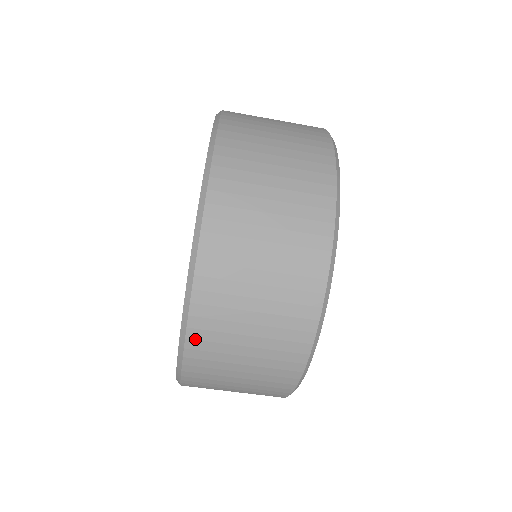
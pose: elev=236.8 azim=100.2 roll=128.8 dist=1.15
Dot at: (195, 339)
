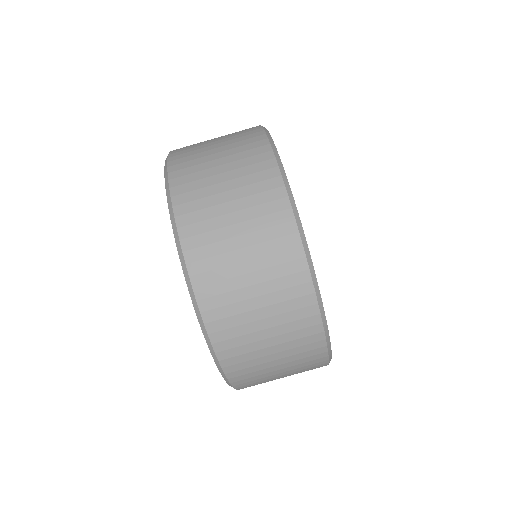
Dot at: (229, 365)
